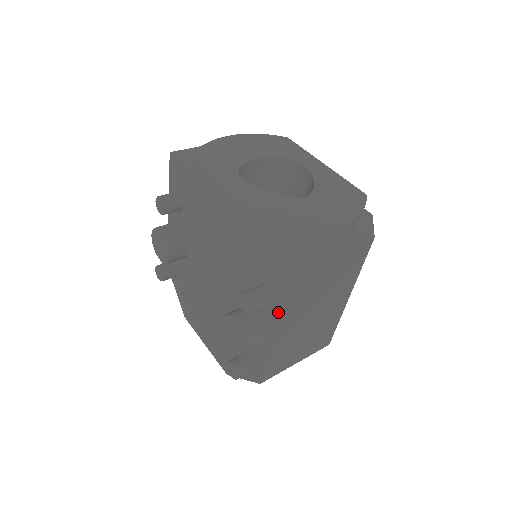
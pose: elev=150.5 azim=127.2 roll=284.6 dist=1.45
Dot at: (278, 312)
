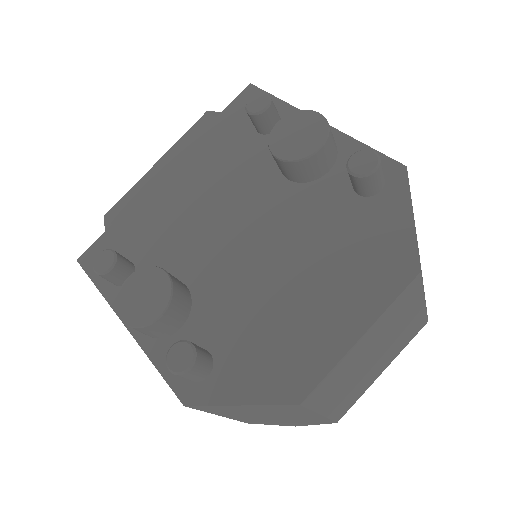
Dot at: (288, 107)
